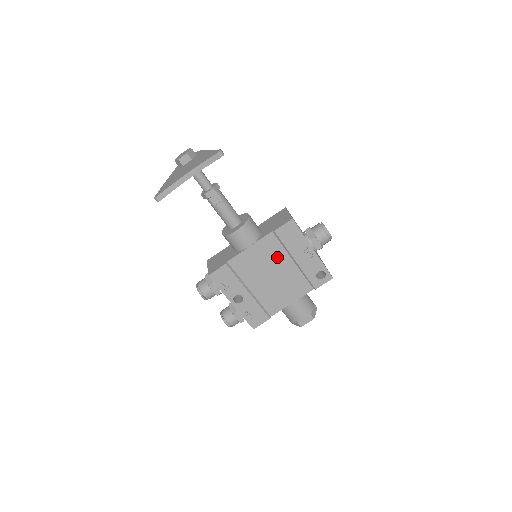
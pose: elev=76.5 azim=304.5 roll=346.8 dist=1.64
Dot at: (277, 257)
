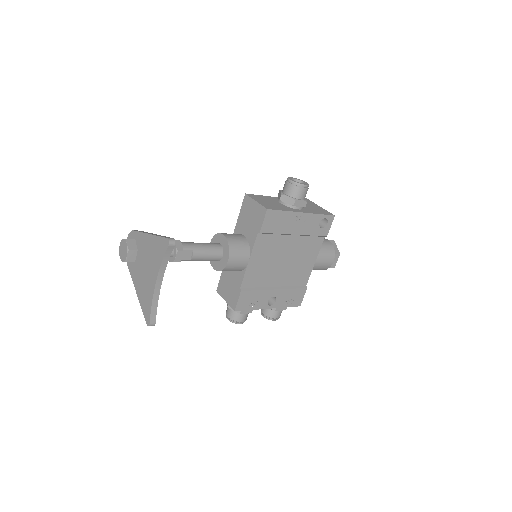
Dot at: (277, 246)
